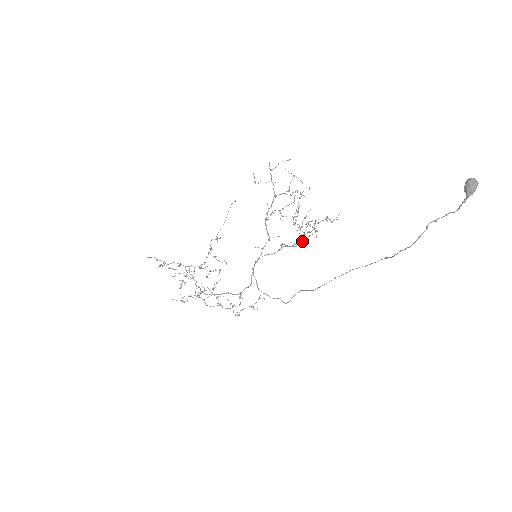
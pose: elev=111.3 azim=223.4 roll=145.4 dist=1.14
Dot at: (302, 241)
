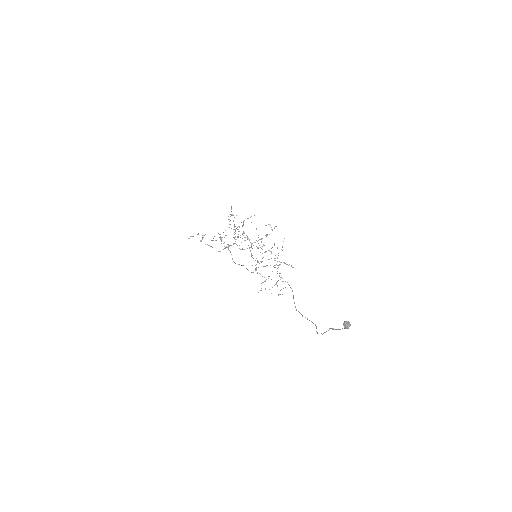
Dot at: occluded
